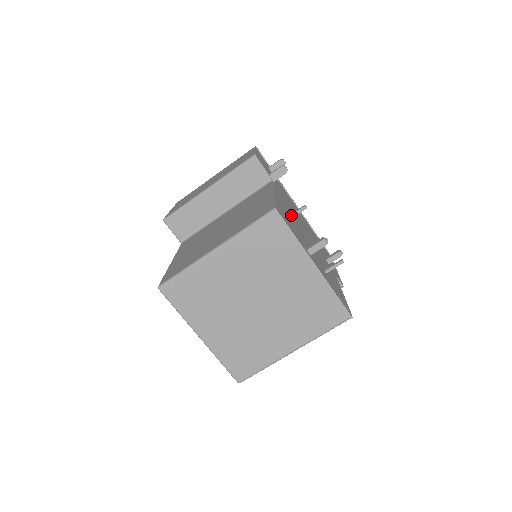
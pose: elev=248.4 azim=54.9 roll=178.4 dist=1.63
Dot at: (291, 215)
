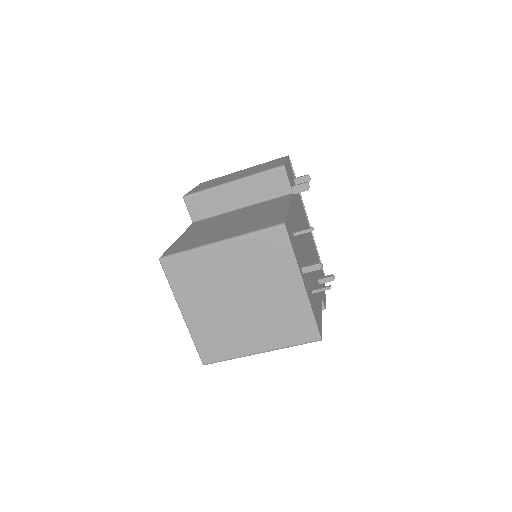
Dot at: (297, 232)
